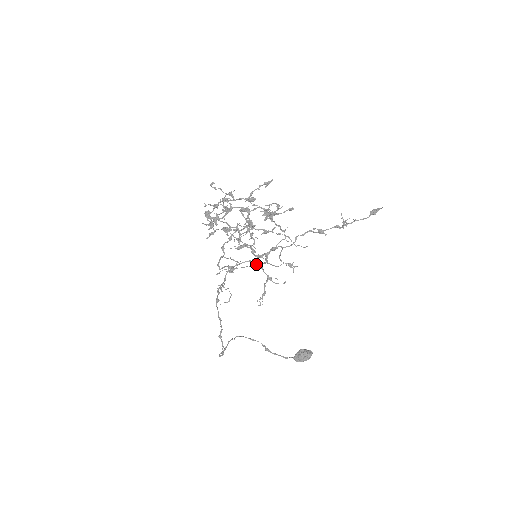
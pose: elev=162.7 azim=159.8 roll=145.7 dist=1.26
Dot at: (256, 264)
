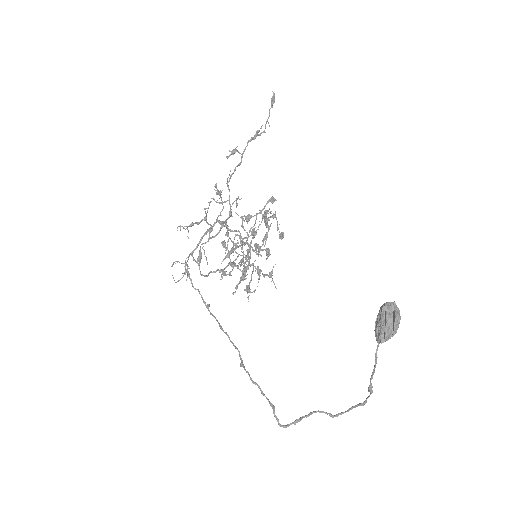
Dot at: (208, 230)
